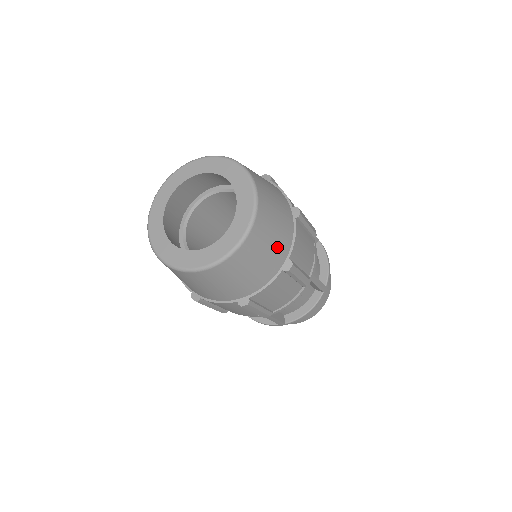
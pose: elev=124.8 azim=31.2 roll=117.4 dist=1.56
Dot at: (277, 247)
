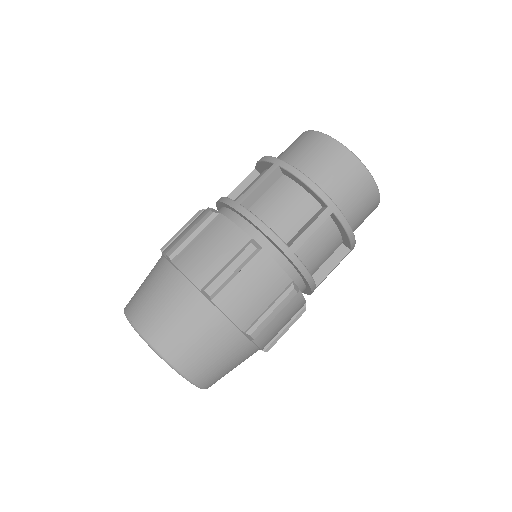
Dot at: occluded
